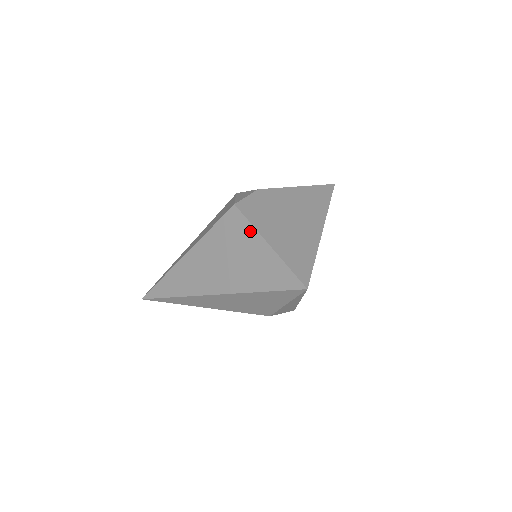
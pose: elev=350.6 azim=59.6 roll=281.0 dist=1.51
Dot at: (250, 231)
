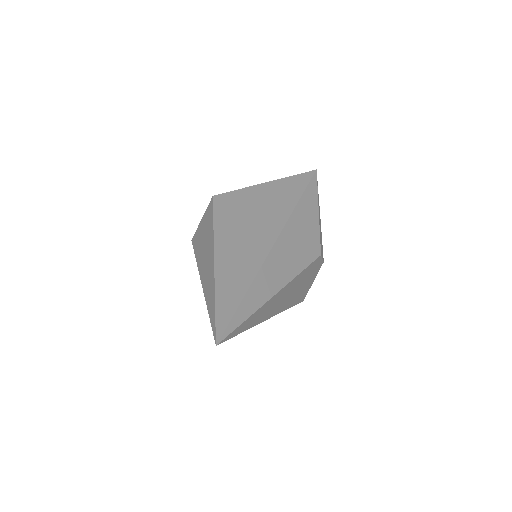
Dot at: (244, 191)
